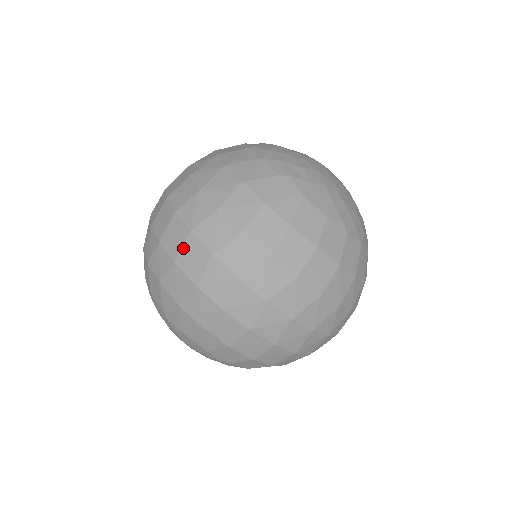
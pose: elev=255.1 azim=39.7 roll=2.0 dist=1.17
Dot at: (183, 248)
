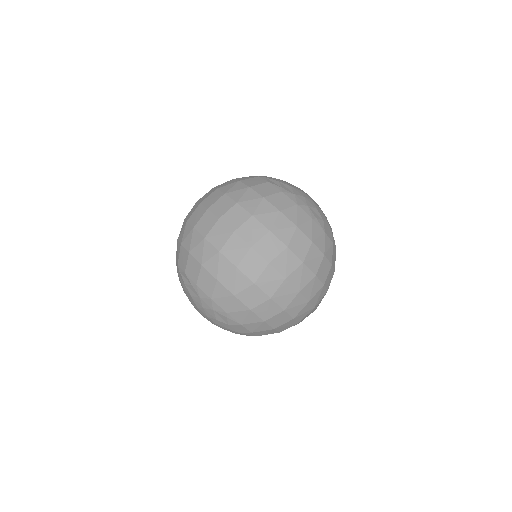
Dot at: (262, 274)
